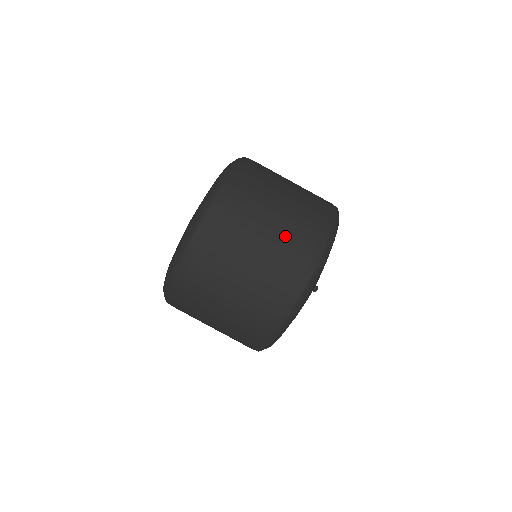
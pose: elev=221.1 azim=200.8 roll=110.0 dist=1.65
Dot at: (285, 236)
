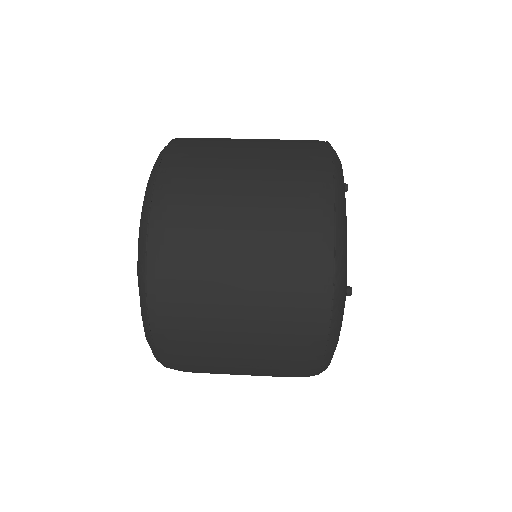
Dot at: (269, 263)
